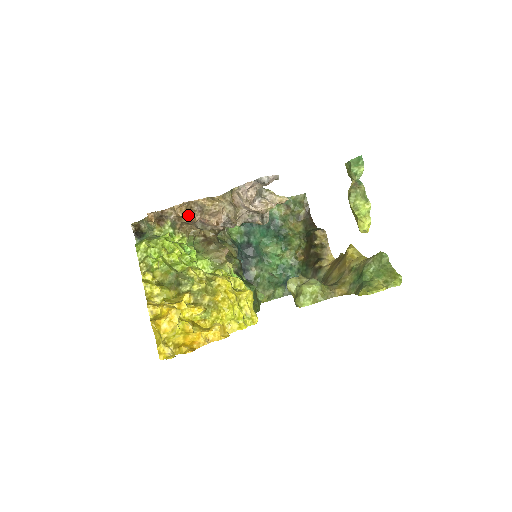
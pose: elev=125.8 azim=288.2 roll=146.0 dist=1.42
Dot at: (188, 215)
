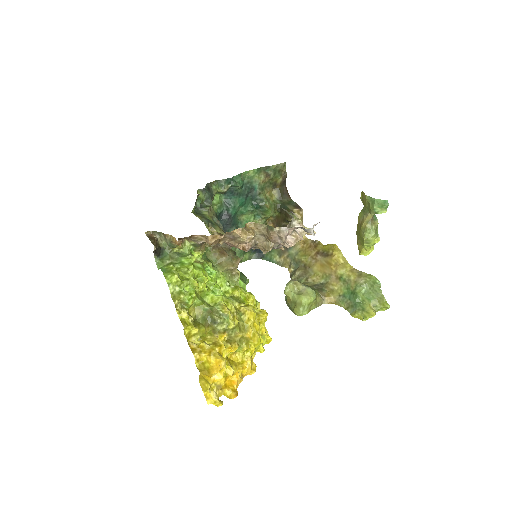
Dot at: (218, 242)
